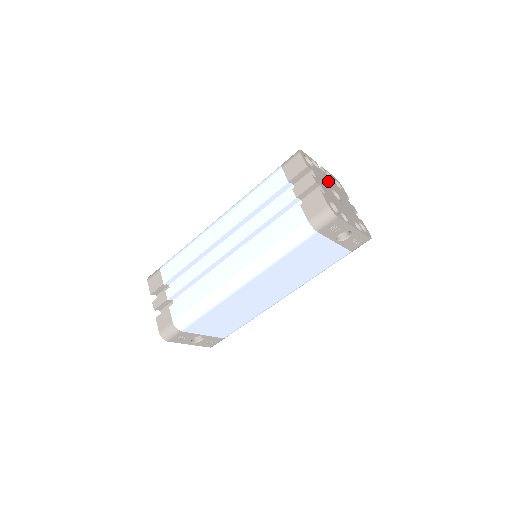
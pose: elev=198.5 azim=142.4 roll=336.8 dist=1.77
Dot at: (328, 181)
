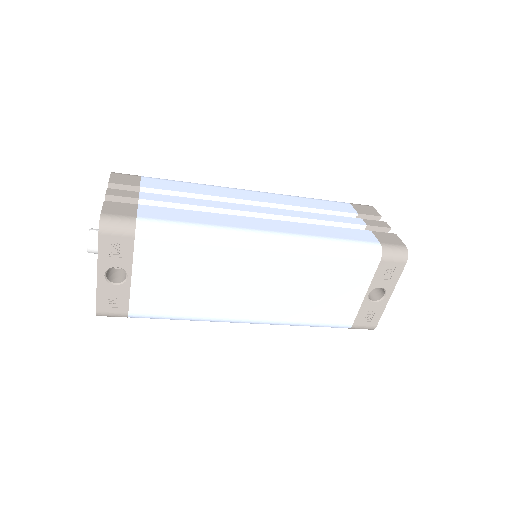
Dot at: occluded
